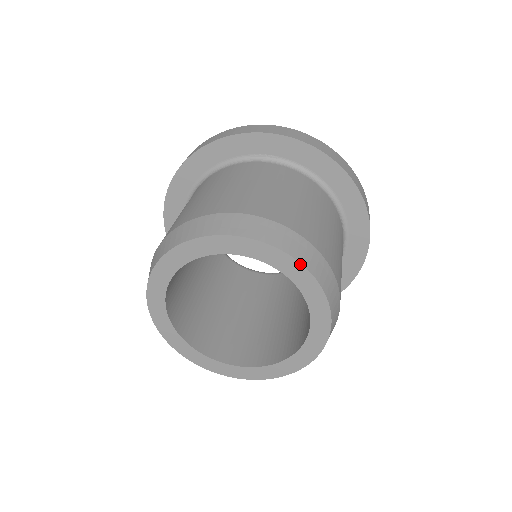
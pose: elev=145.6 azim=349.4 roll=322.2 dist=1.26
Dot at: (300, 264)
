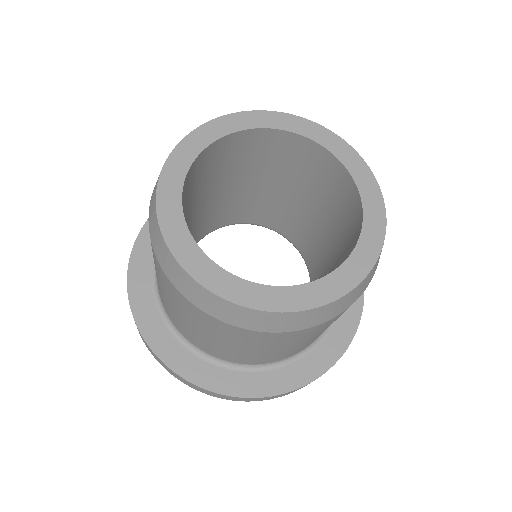
Dot at: (281, 113)
